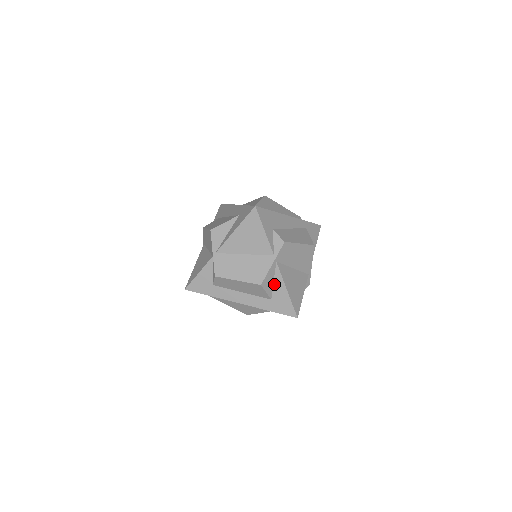
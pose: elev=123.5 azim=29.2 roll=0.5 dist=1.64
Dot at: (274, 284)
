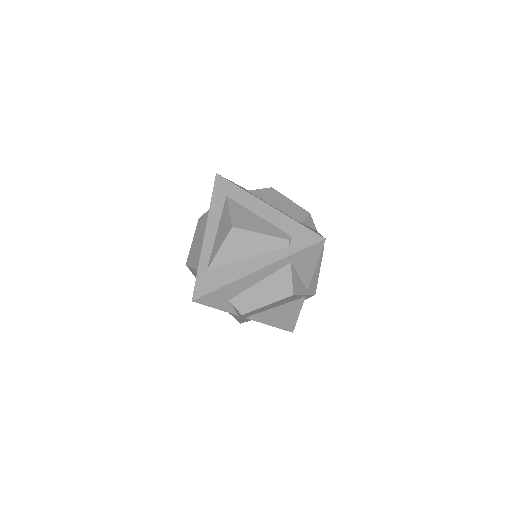
Dot at: occluded
